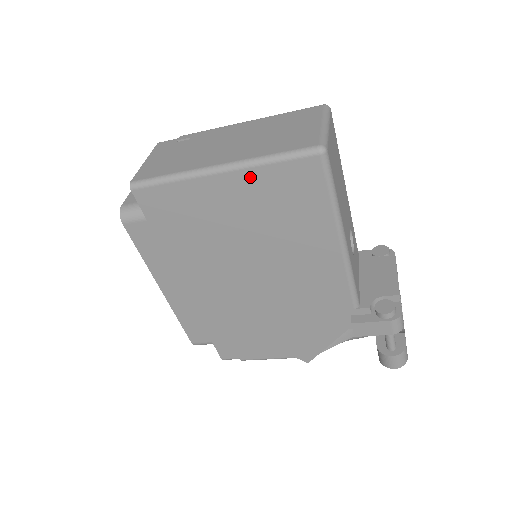
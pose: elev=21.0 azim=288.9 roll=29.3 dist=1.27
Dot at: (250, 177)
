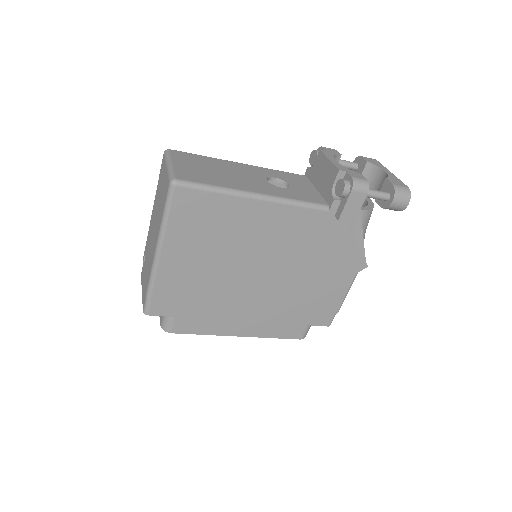
Dot at: (172, 238)
